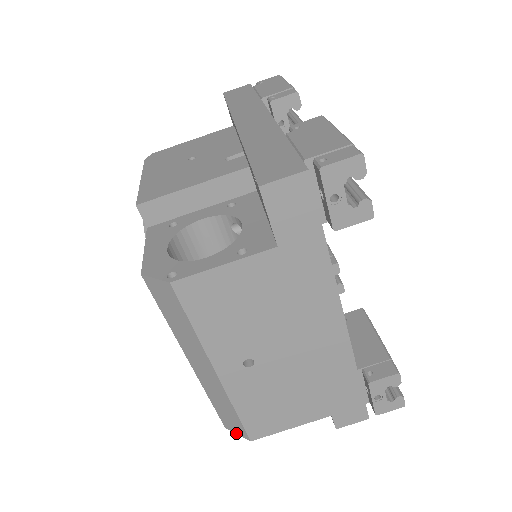
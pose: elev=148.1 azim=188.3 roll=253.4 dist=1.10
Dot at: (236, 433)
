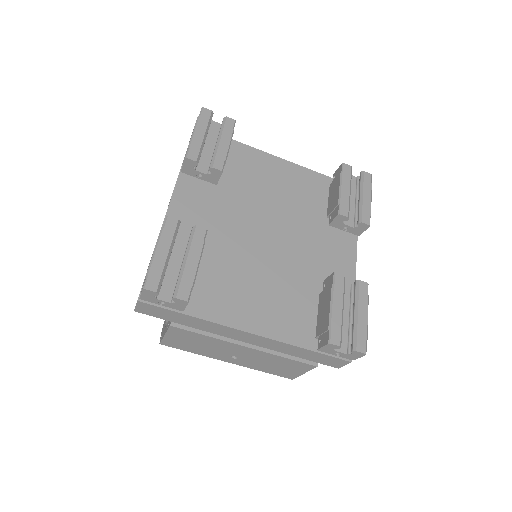
Dot at: occluded
